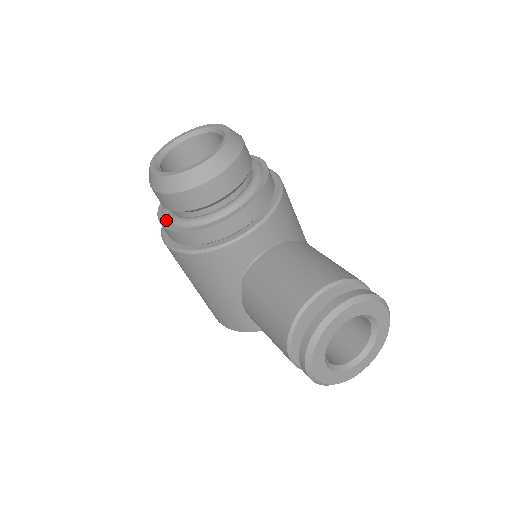
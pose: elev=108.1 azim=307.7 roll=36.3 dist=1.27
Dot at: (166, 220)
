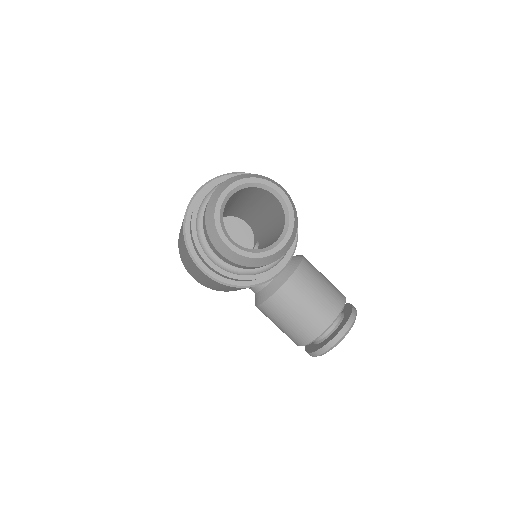
Dot at: (215, 262)
